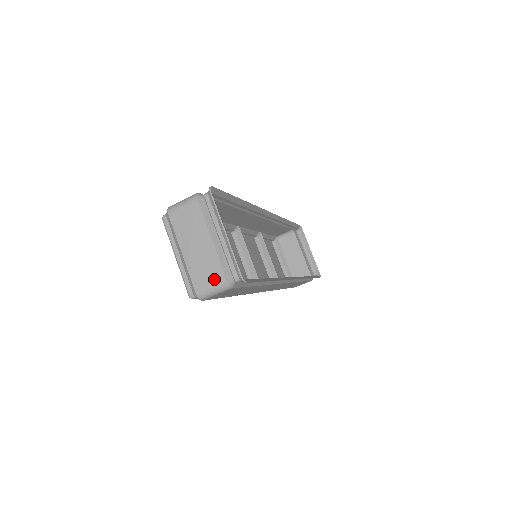
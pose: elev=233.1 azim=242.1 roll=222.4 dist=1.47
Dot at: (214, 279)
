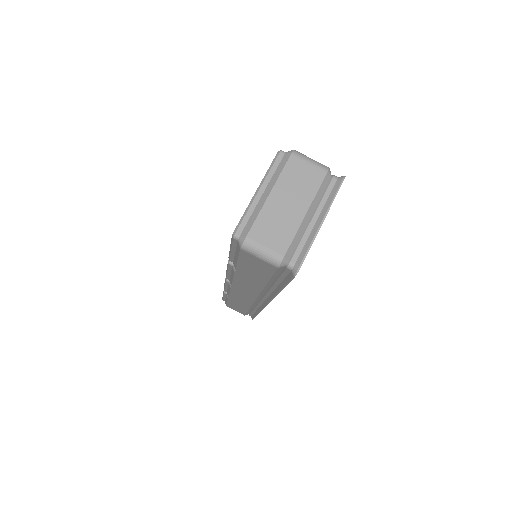
Dot at: (274, 244)
